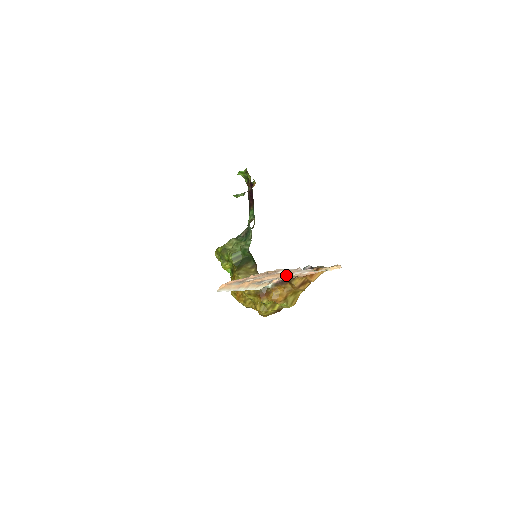
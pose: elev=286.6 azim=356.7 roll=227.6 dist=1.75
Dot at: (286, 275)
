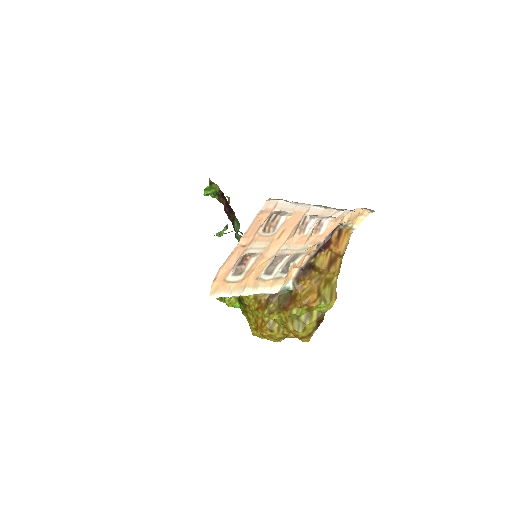
Dot at: (296, 238)
